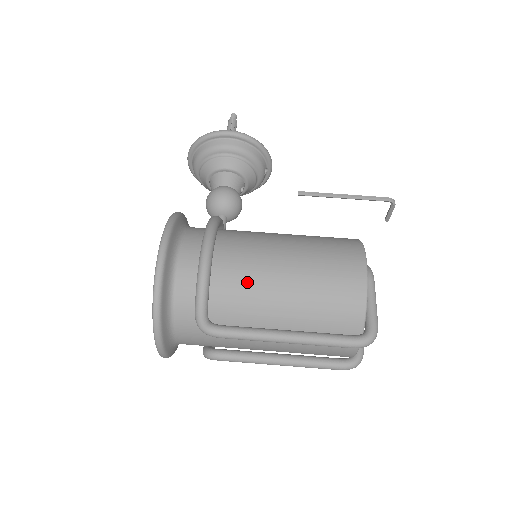
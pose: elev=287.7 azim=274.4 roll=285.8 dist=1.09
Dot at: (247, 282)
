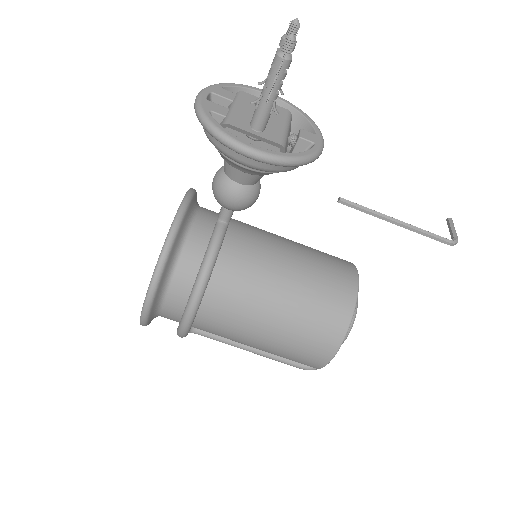
Dot at: (222, 335)
